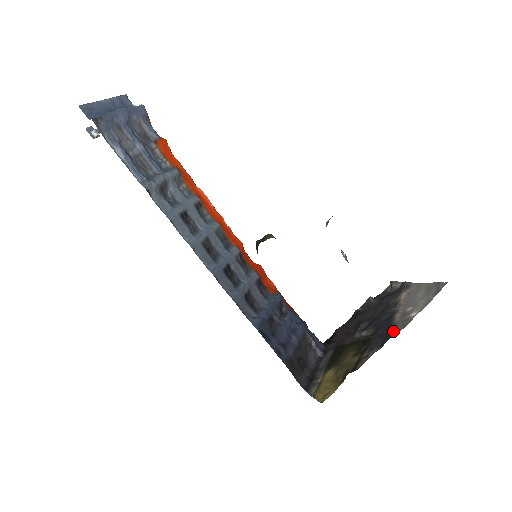
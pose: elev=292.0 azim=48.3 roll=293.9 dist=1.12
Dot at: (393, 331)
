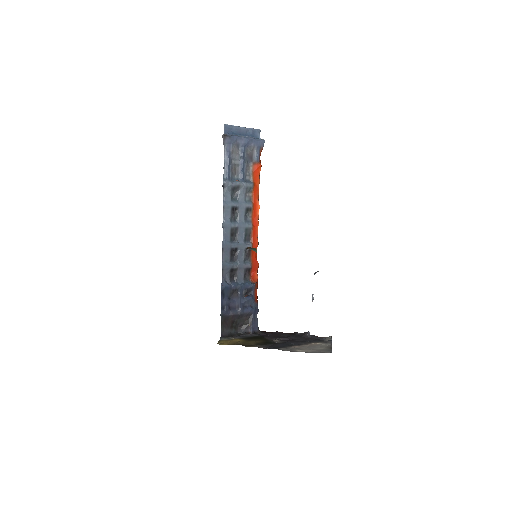
Dot at: (280, 348)
